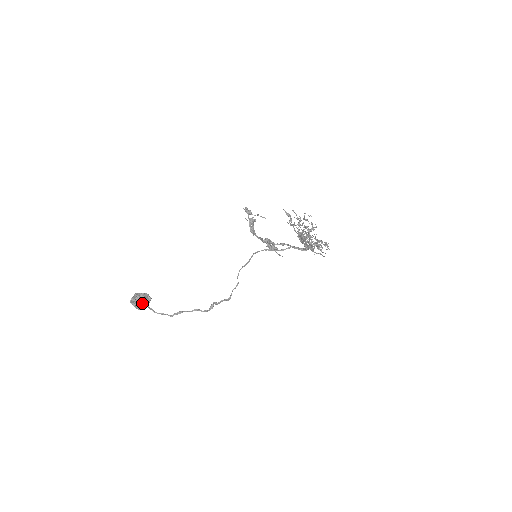
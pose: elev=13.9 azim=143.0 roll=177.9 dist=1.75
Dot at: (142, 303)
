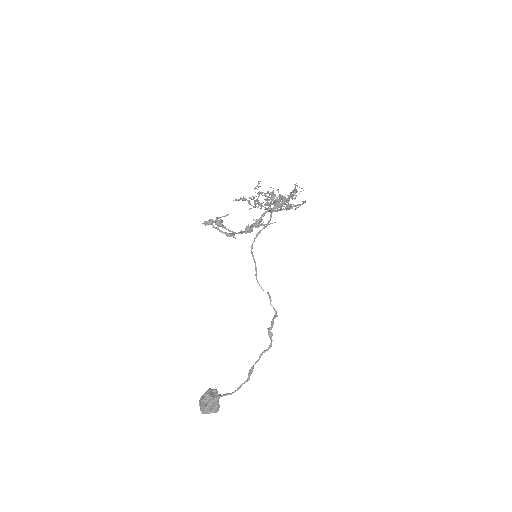
Dot at: (212, 399)
